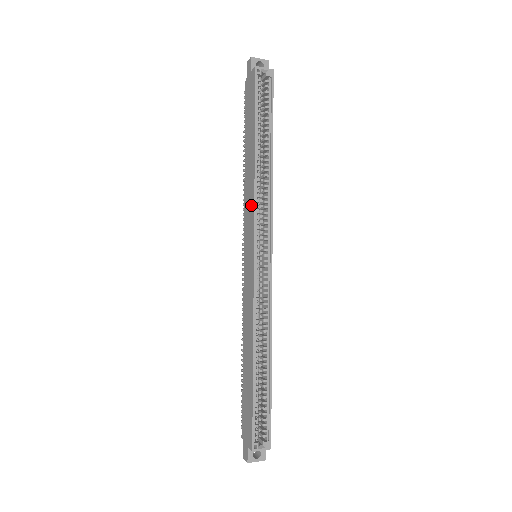
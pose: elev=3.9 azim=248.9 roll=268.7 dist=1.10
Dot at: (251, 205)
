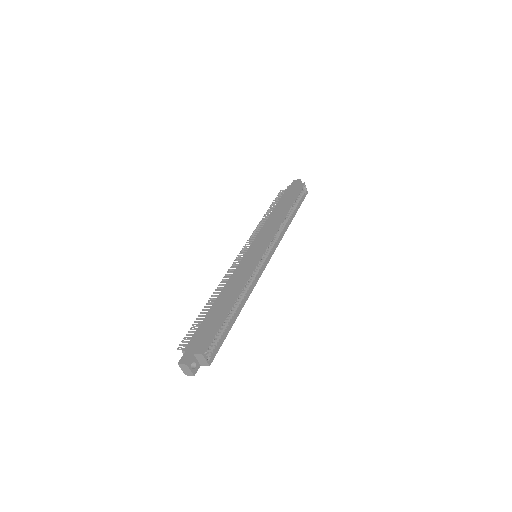
Dot at: (272, 230)
